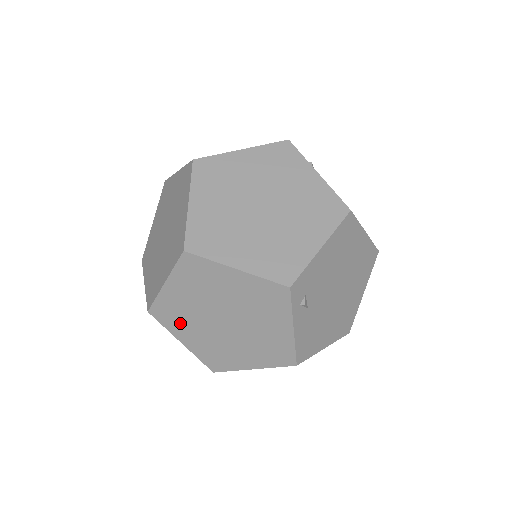
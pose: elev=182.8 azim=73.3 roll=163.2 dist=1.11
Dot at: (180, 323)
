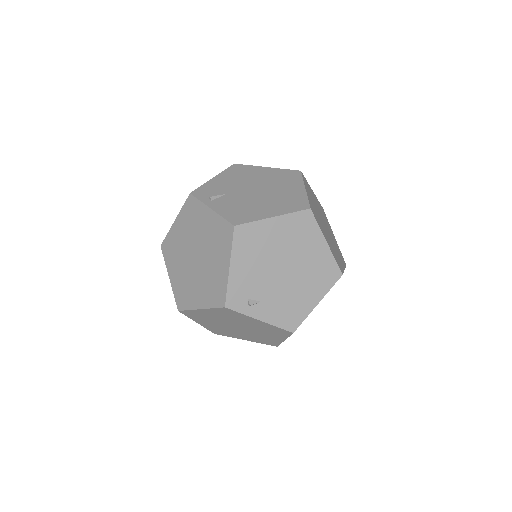
Dot at: (230, 334)
